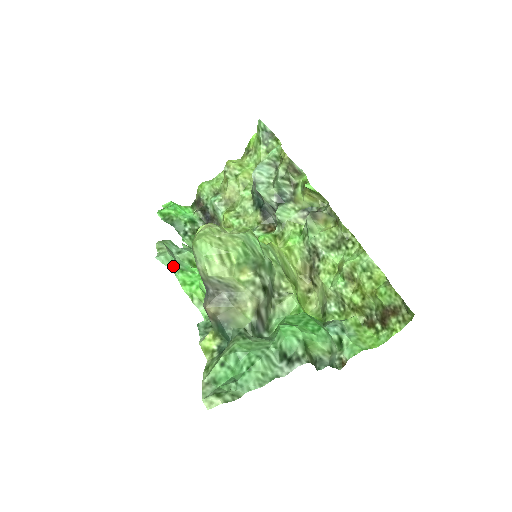
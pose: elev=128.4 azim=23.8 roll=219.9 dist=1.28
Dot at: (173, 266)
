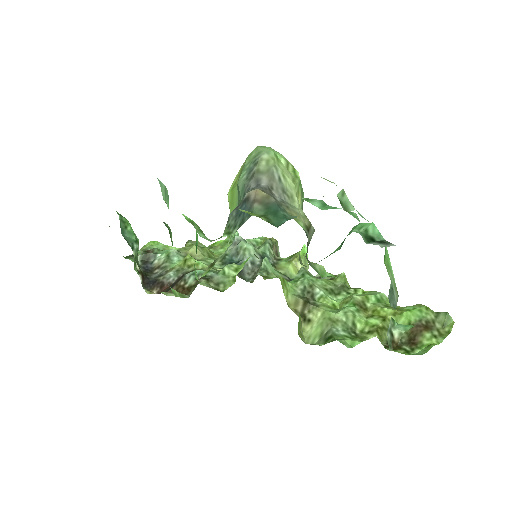
Dot at: (166, 202)
